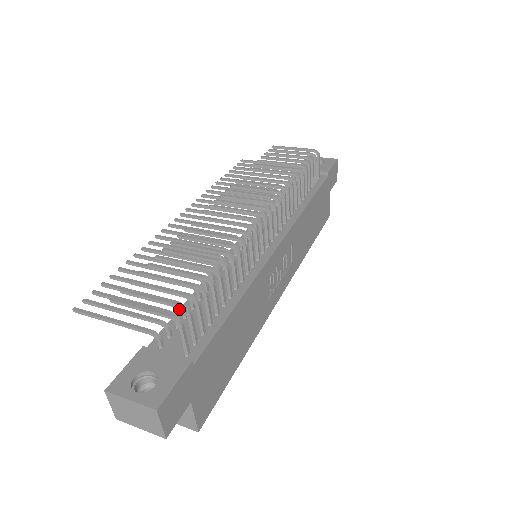
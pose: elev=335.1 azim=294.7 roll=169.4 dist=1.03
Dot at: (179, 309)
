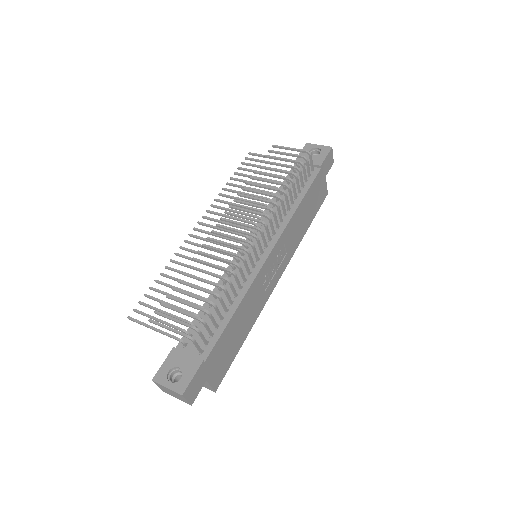
Dot at: occluded
